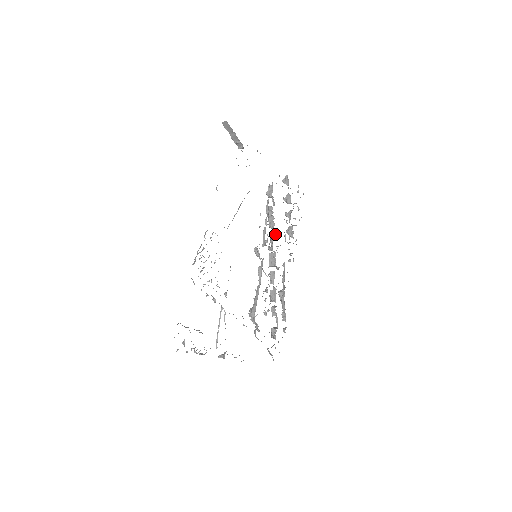
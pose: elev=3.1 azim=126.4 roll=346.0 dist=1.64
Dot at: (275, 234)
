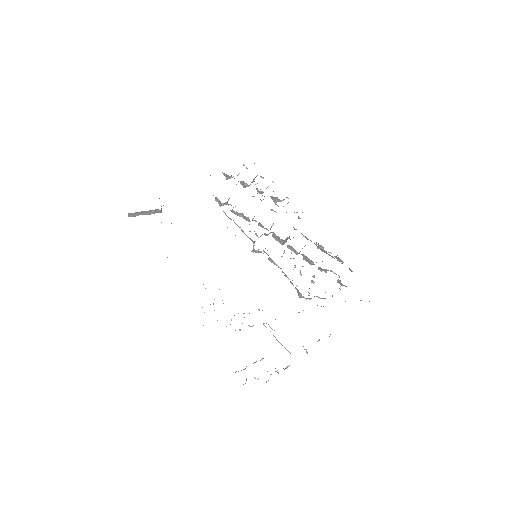
Dot at: occluded
